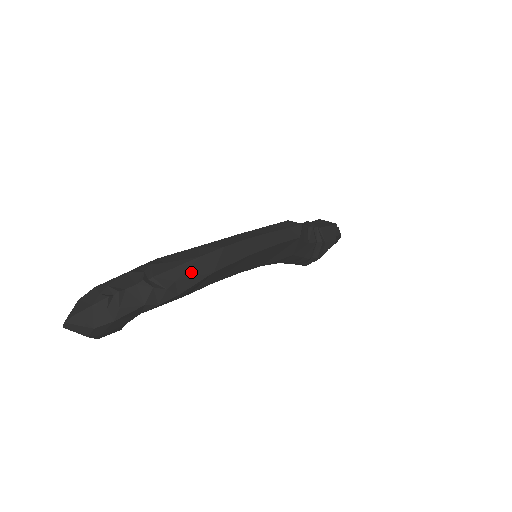
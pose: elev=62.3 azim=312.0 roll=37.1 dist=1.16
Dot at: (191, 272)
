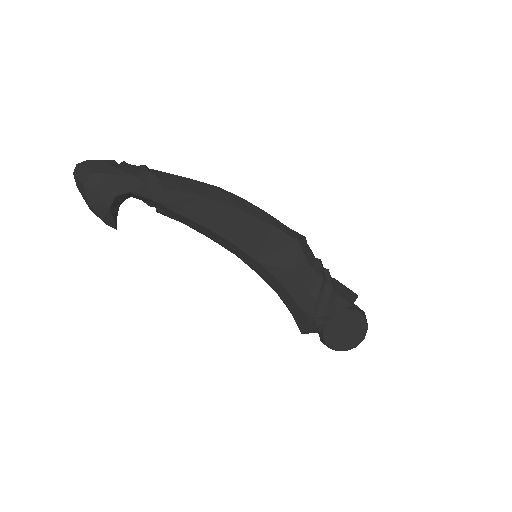
Dot at: (183, 183)
